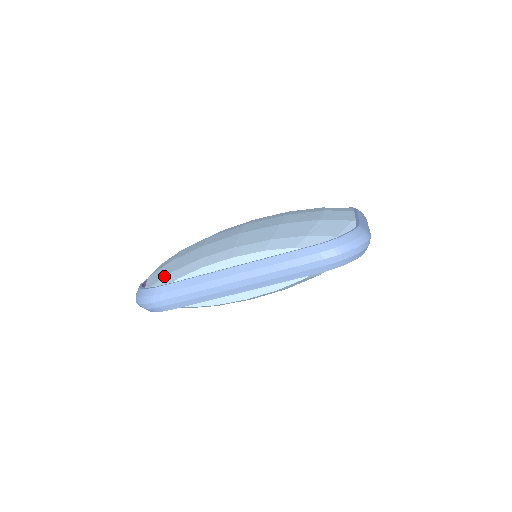
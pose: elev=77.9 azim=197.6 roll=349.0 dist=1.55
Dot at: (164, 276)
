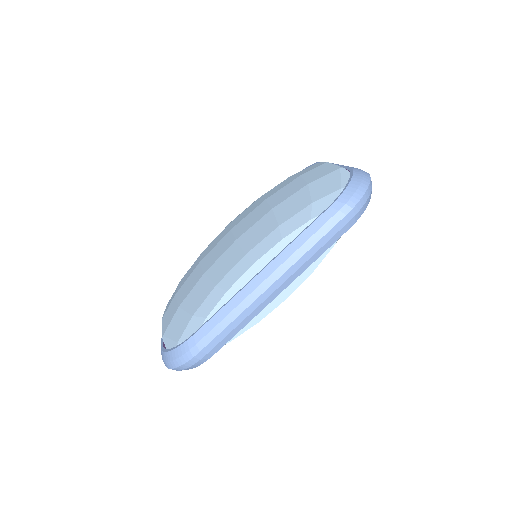
Dot at: (186, 325)
